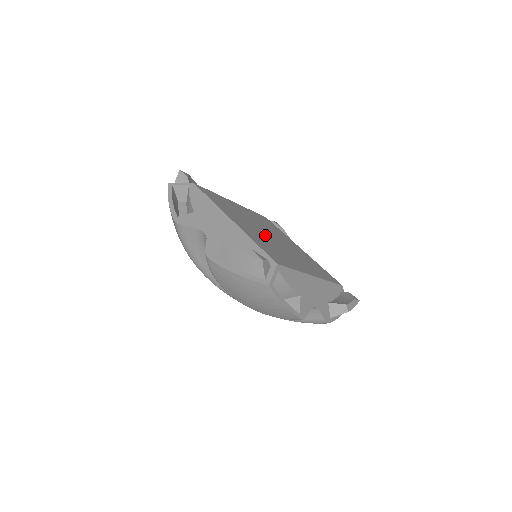
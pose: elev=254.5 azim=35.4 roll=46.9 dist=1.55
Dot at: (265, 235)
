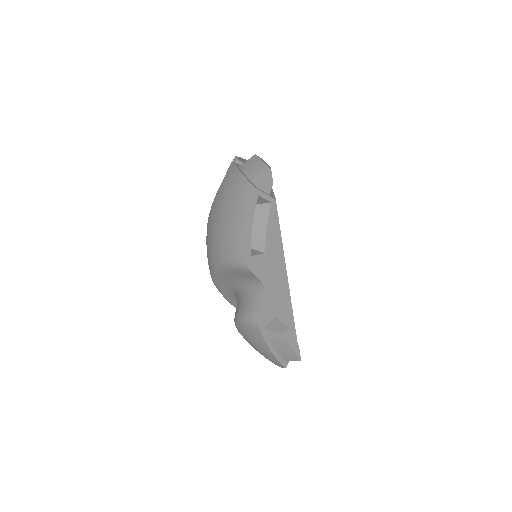
Dot at: occluded
